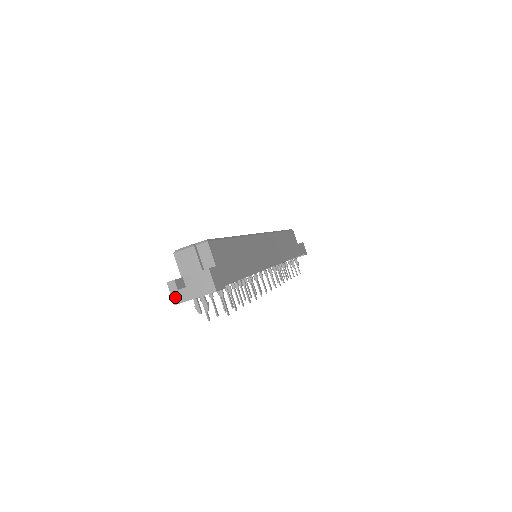
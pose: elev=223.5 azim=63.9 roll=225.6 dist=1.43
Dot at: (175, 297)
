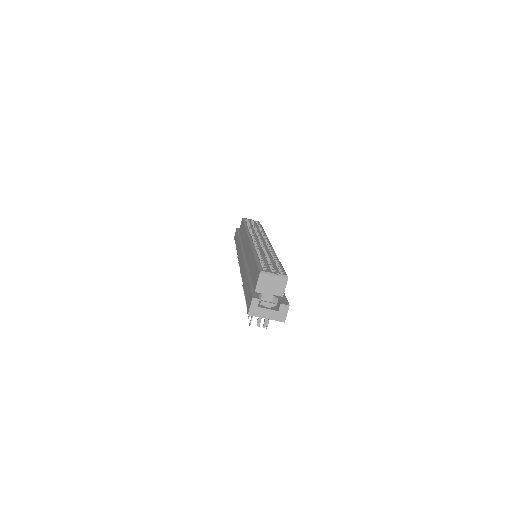
Dot at: (252, 310)
